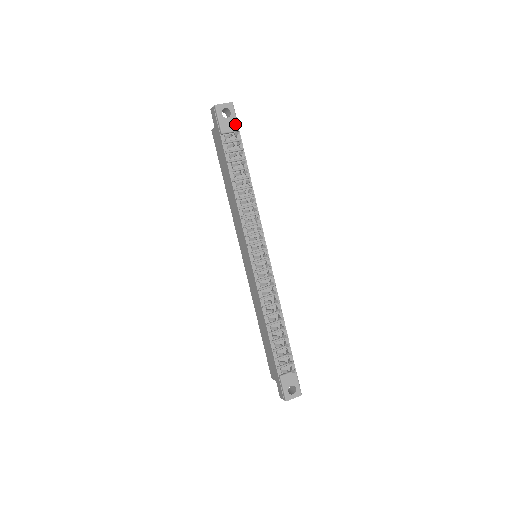
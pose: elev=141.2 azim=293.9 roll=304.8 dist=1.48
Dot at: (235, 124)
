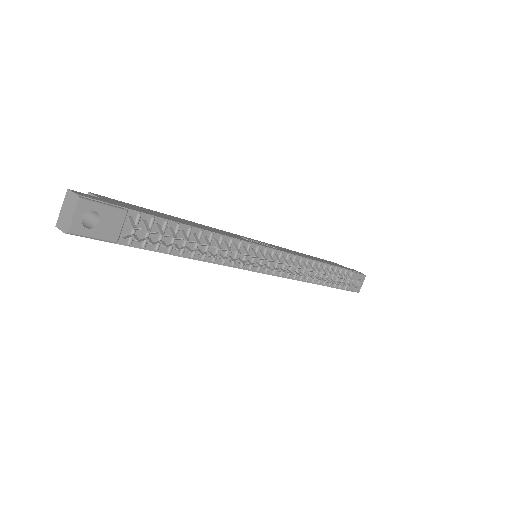
Dot at: (115, 213)
